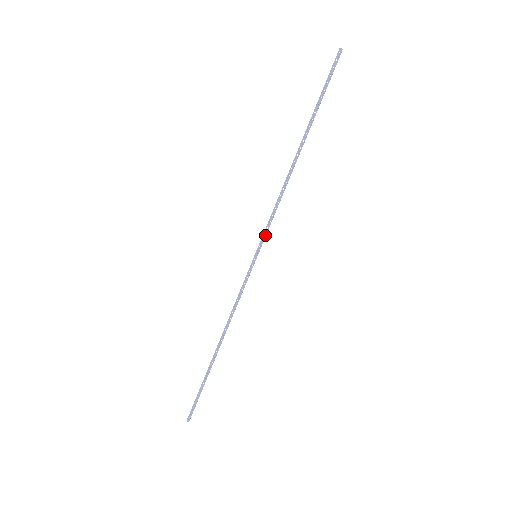
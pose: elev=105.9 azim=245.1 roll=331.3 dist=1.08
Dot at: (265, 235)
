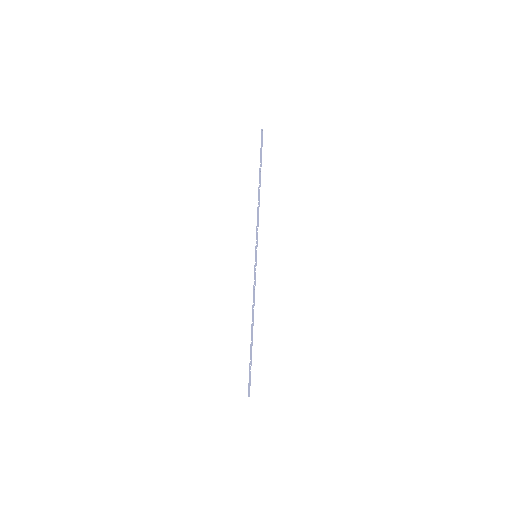
Dot at: (257, 241)
